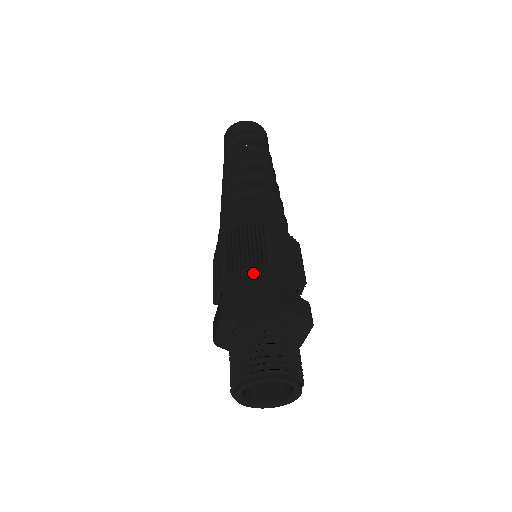
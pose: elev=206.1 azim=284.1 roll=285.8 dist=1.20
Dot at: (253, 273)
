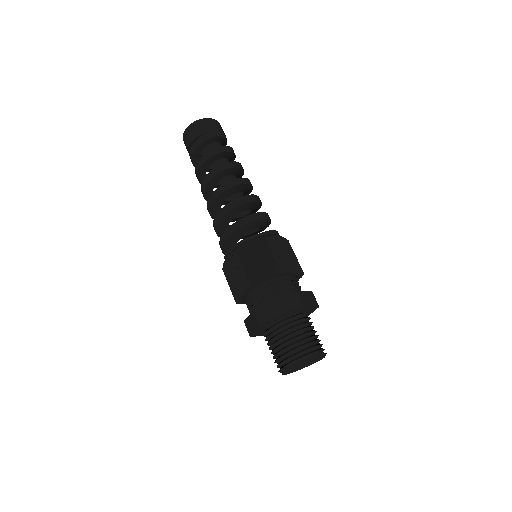
Dot at: (248, 297)
